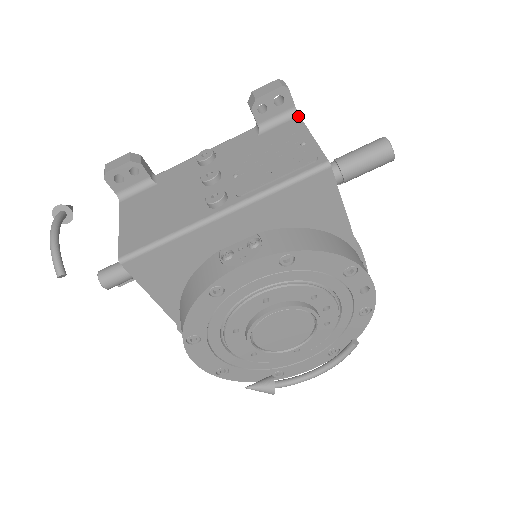
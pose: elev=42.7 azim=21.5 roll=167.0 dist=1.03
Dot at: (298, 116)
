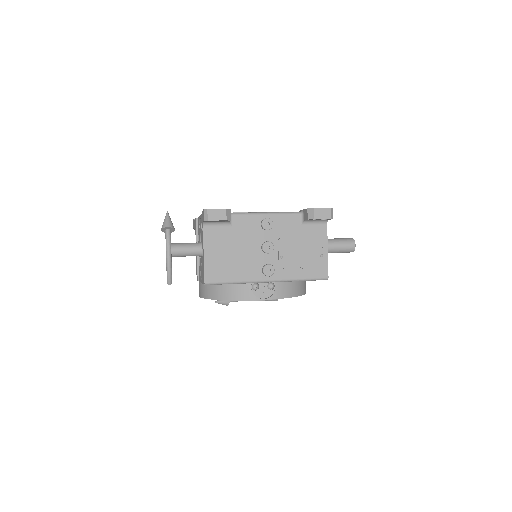
Dot at: (326, 225)
